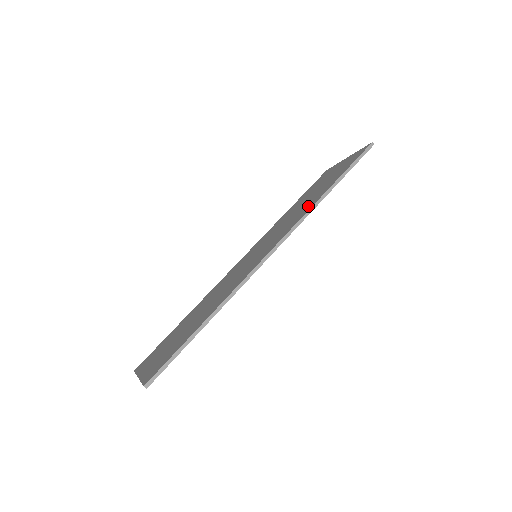
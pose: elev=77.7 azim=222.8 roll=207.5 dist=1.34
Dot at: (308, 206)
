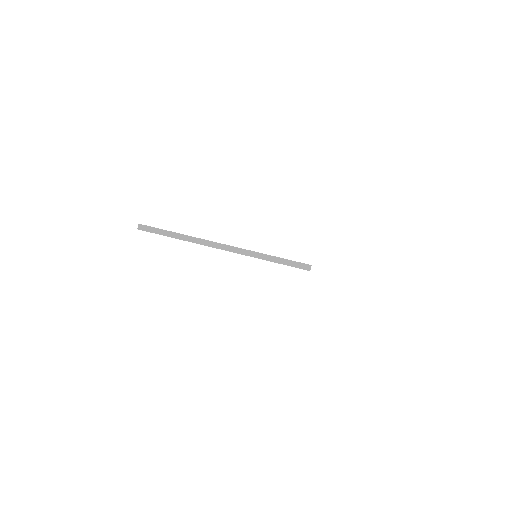
Dot at: occluded
